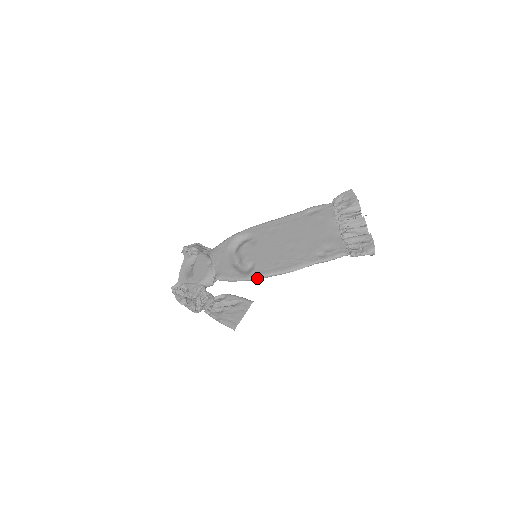
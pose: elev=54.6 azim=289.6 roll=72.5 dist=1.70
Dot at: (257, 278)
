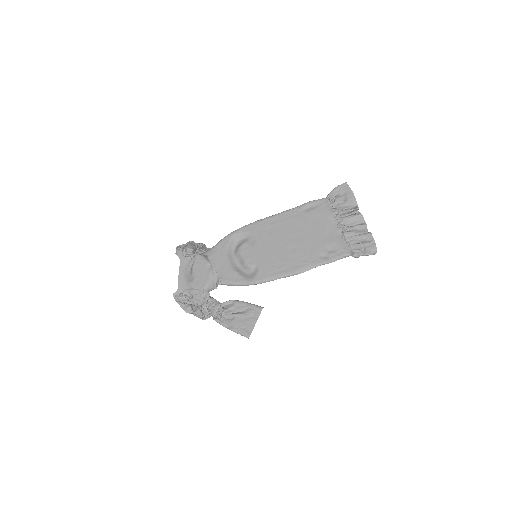
Dot at: (262, 282)
